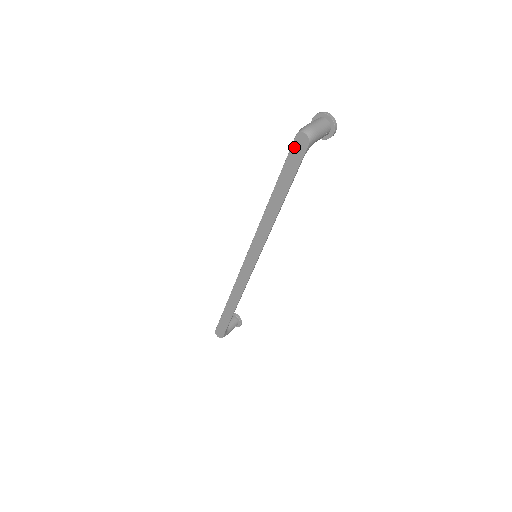
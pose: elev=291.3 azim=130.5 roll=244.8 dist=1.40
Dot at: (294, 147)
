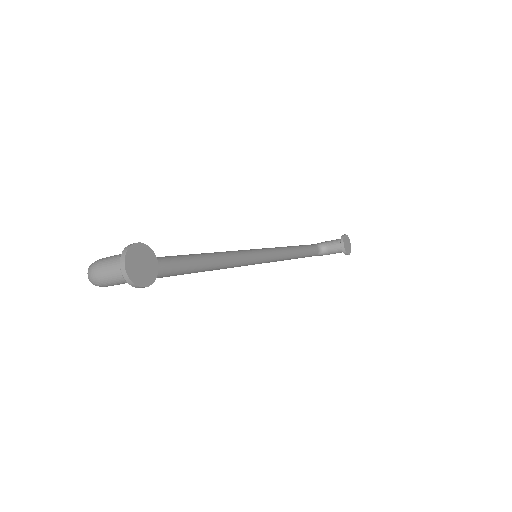
Dot at: occluded
